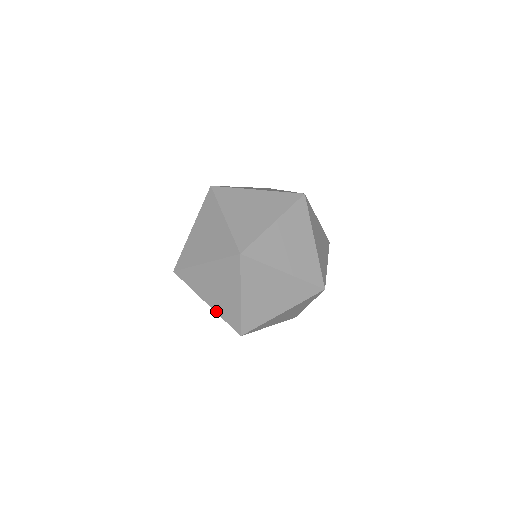
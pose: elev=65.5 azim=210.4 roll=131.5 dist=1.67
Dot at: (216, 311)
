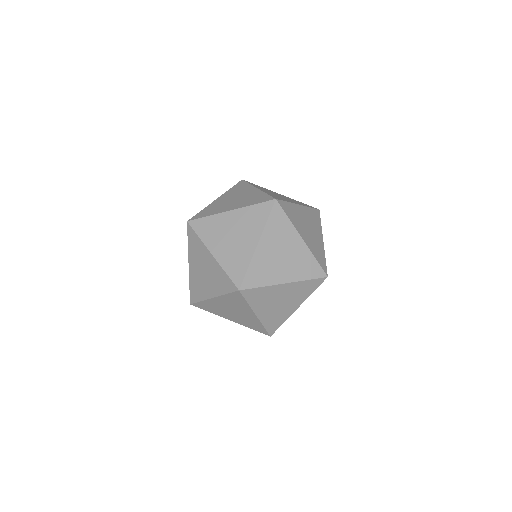
Dot at: (241, 324)
